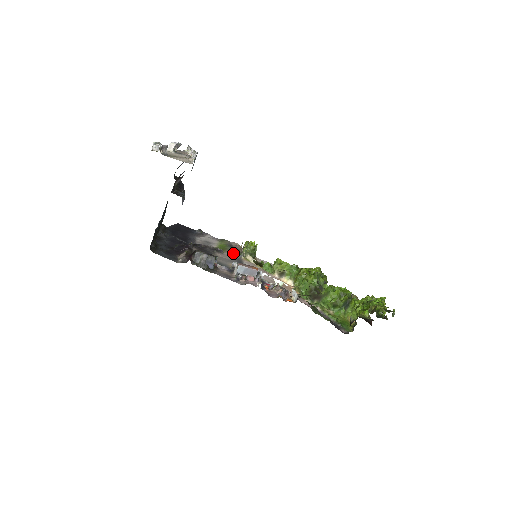
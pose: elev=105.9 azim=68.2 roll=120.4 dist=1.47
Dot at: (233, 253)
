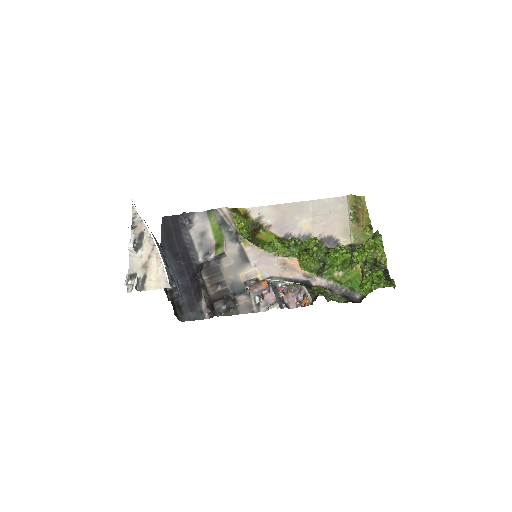
Dot at: (232, 243)
